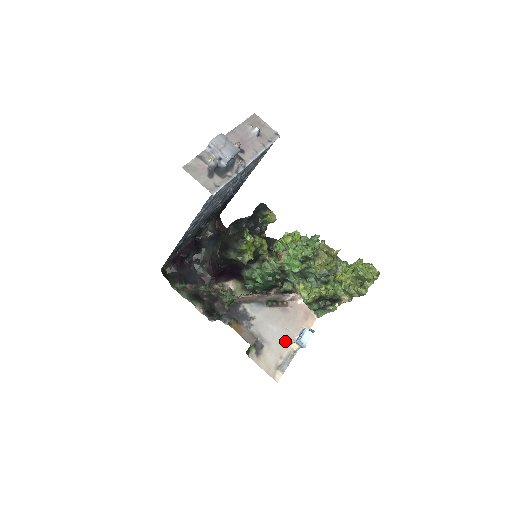
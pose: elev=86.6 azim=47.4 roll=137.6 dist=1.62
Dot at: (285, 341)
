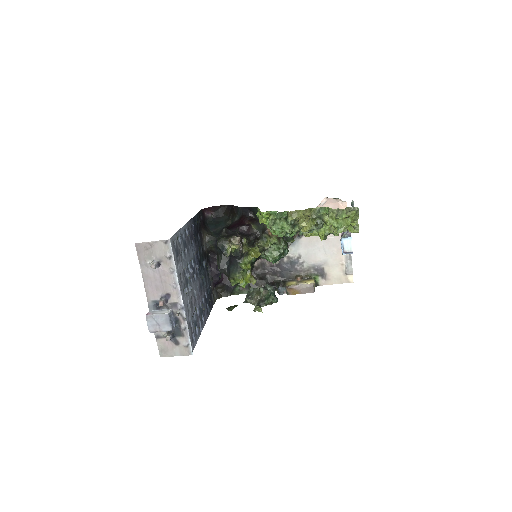
Dot at: (336, 249)
